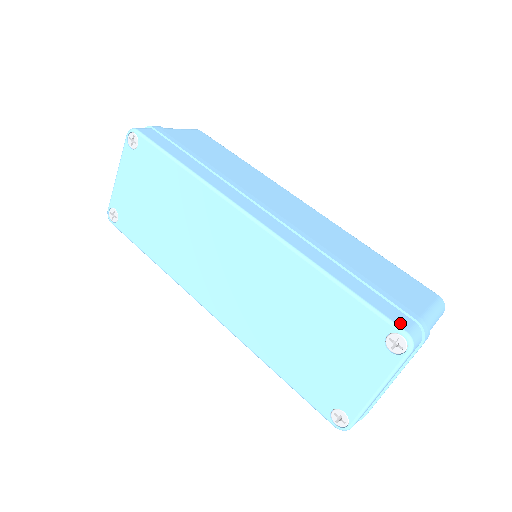
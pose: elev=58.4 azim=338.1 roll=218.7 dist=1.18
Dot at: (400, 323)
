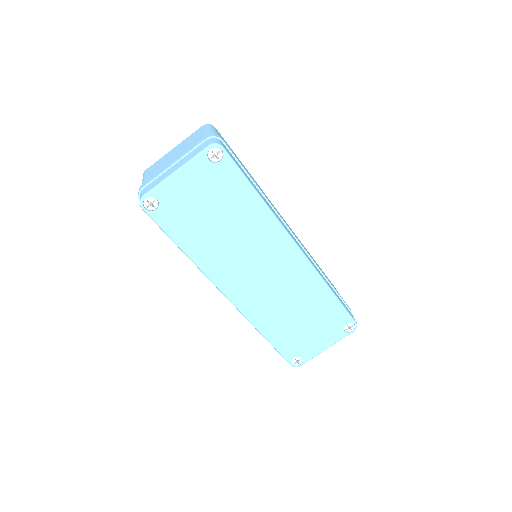
Dot at: (353, 317)
